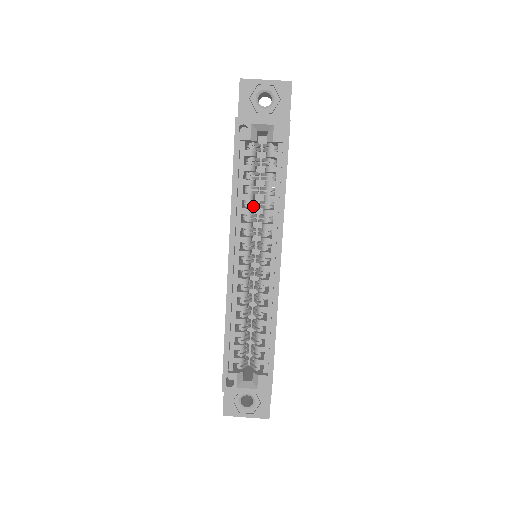
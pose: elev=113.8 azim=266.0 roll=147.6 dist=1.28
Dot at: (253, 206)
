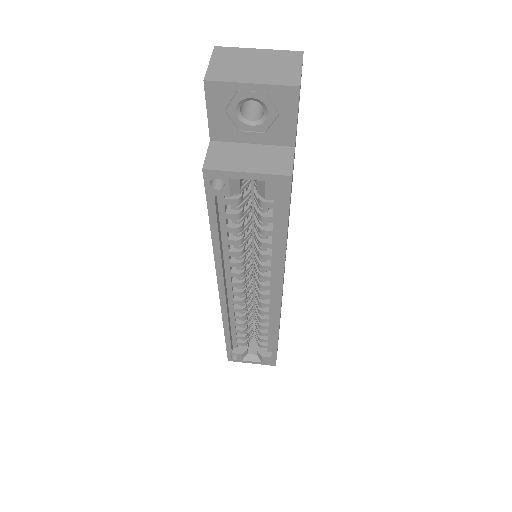
Dot at: (245, 242)
